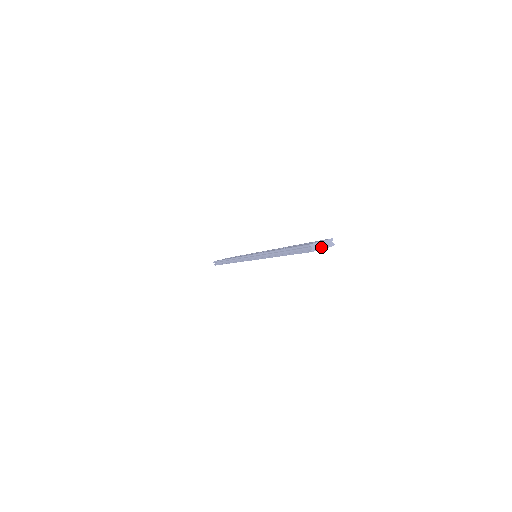
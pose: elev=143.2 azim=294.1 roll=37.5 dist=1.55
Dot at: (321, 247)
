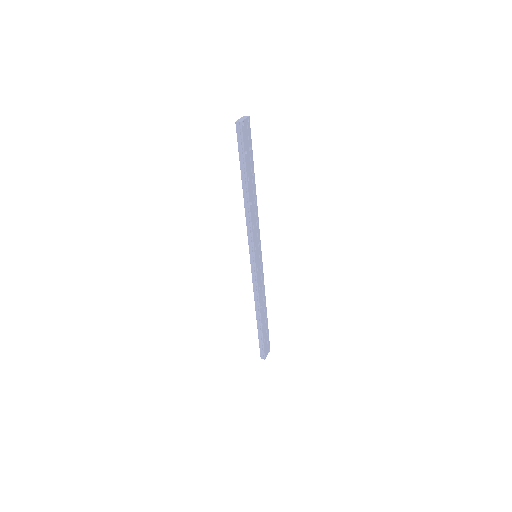
Dot at: (243, 119)
